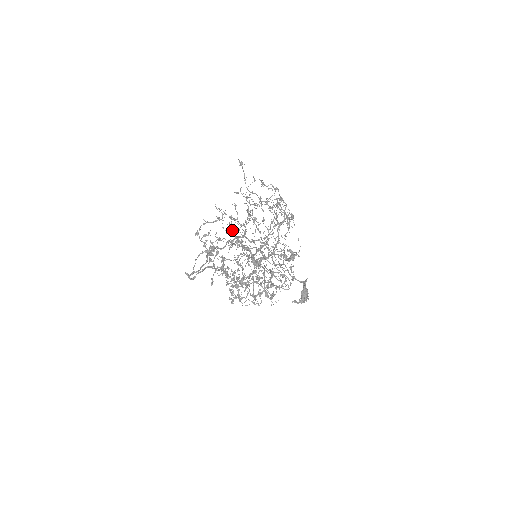
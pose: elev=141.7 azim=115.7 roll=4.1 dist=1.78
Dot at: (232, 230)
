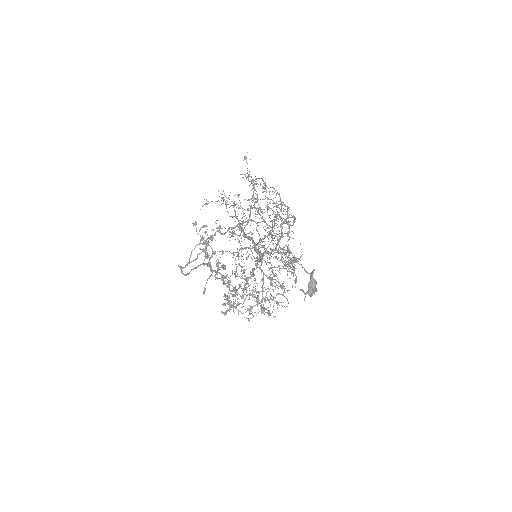
Dot at: (235, 214)
